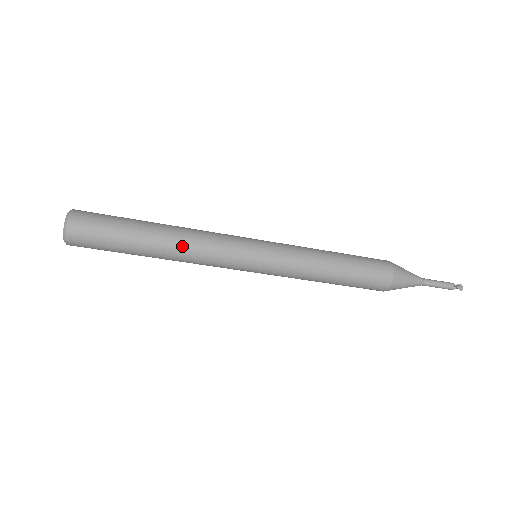
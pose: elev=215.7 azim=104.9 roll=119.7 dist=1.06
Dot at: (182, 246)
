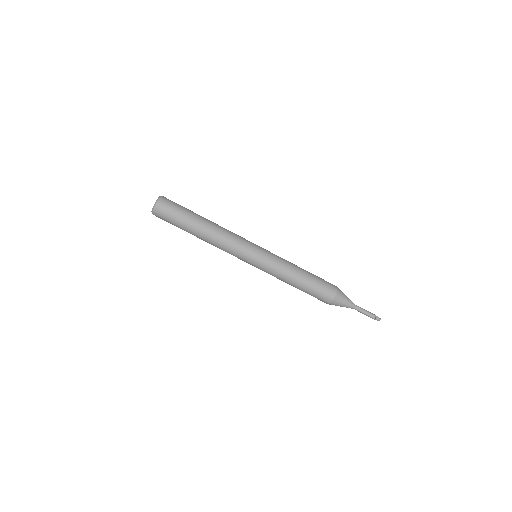
Dot at: (220, 226)
